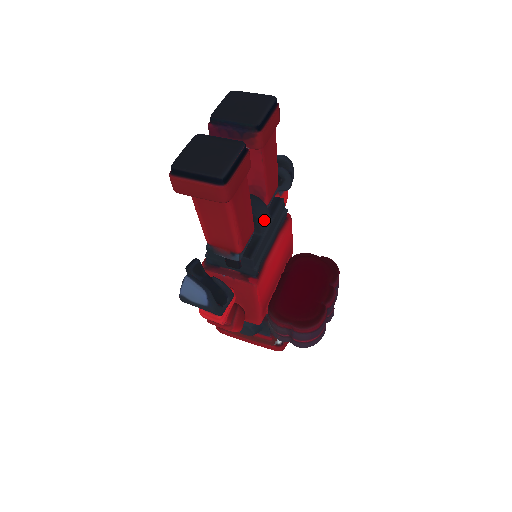
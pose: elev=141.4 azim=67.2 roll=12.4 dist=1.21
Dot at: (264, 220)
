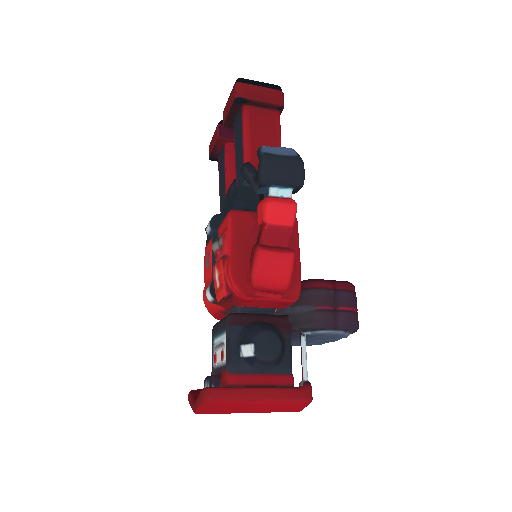
Dot at: occluded
